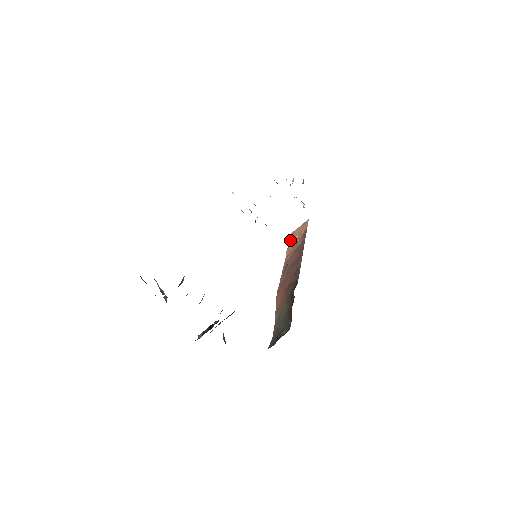
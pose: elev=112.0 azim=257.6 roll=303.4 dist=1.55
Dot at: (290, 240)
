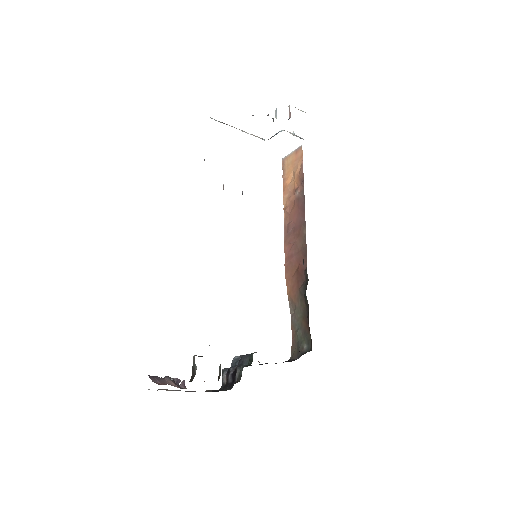
Dot at: (284, 174)
